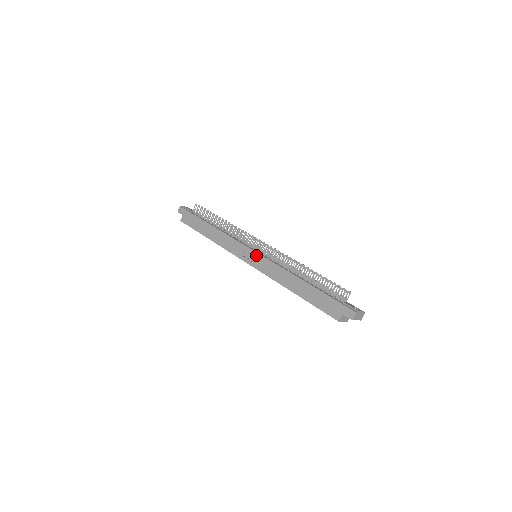
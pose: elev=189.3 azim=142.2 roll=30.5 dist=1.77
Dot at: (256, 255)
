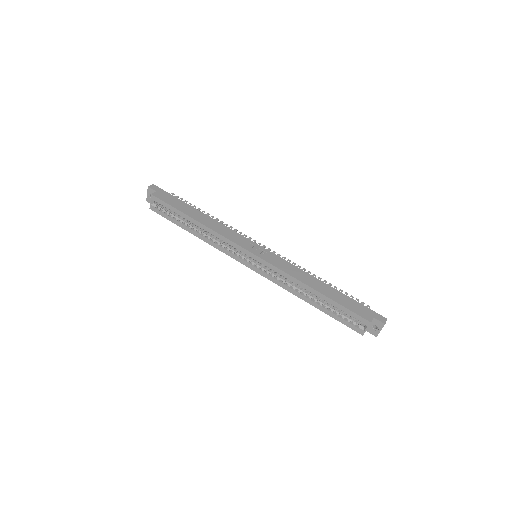
Dot at: (266, 251)
